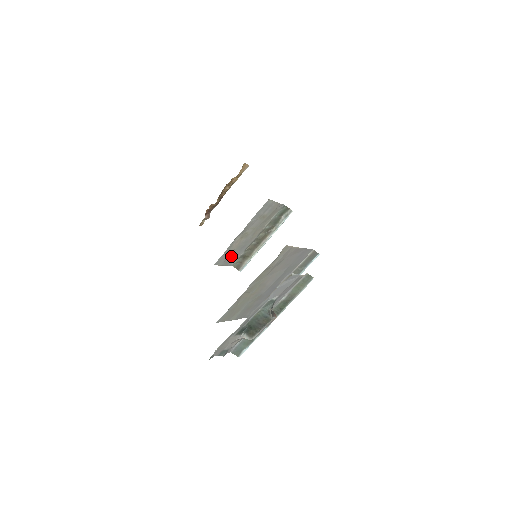
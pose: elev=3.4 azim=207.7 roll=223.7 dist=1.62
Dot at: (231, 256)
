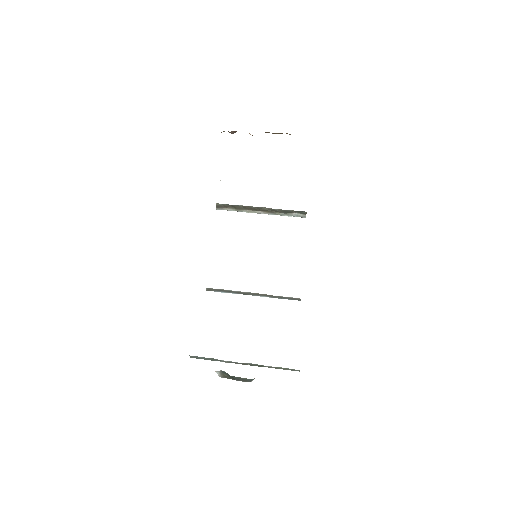
Dot at: occluded
